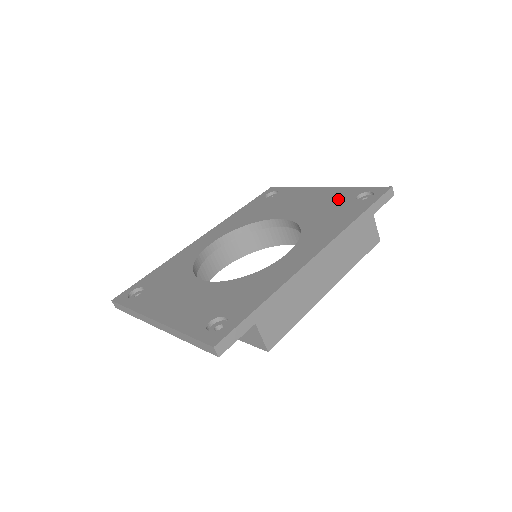
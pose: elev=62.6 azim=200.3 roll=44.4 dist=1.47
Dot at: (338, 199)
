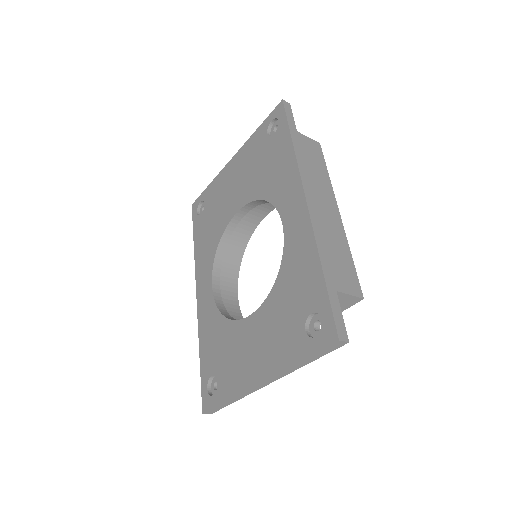
Dot at: (257, 152)
